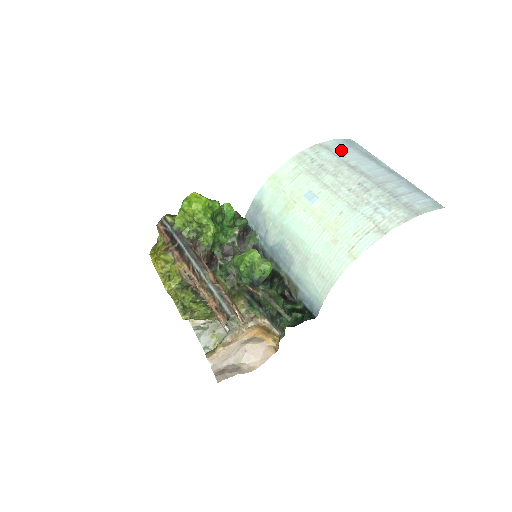
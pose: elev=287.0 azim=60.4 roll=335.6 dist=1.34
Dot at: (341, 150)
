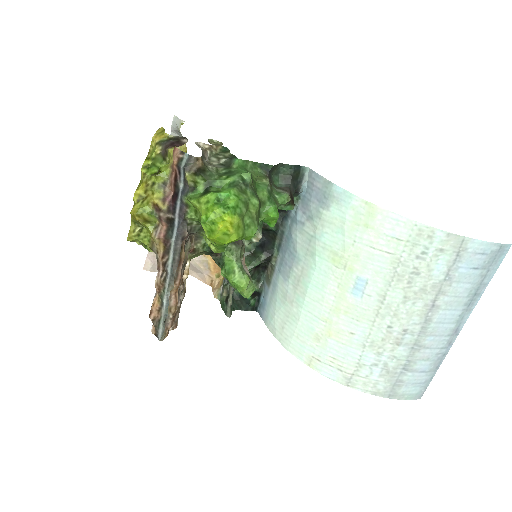
Dot at: (465, 270)
